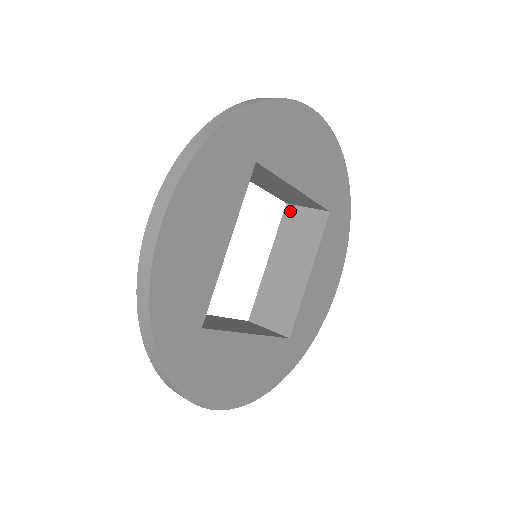
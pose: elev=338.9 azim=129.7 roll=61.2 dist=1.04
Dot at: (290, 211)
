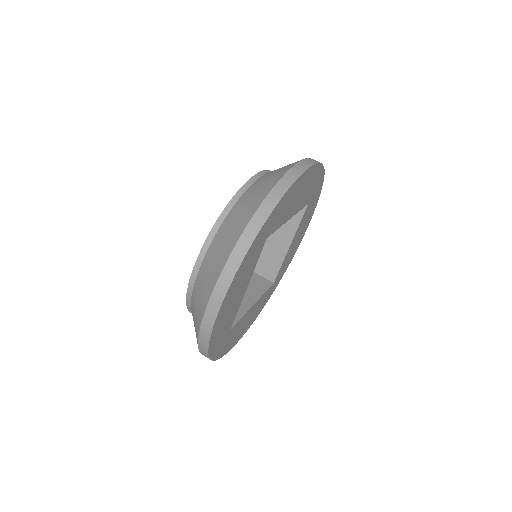
Dot at: occluded
